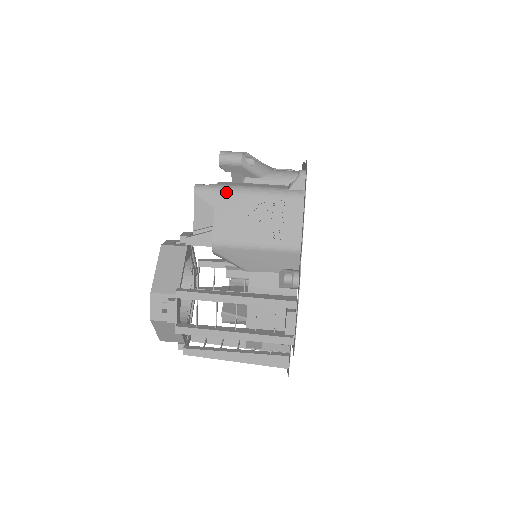
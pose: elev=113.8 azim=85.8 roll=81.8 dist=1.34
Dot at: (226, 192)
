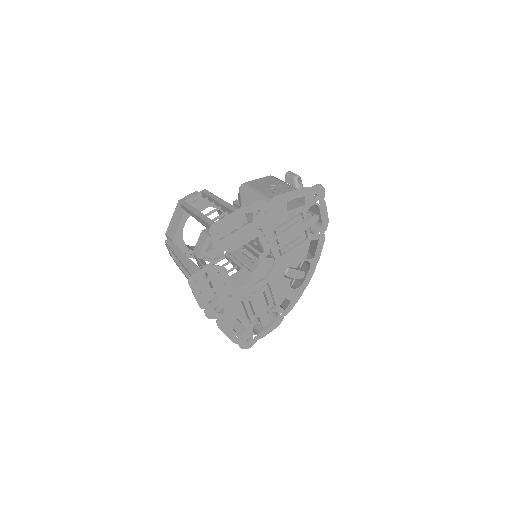
Dot at: (274, 177)
